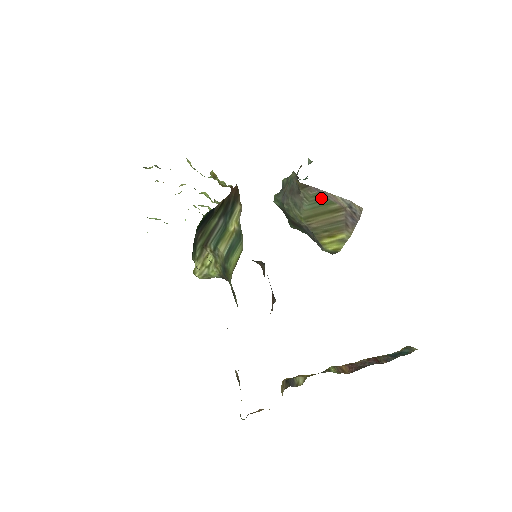
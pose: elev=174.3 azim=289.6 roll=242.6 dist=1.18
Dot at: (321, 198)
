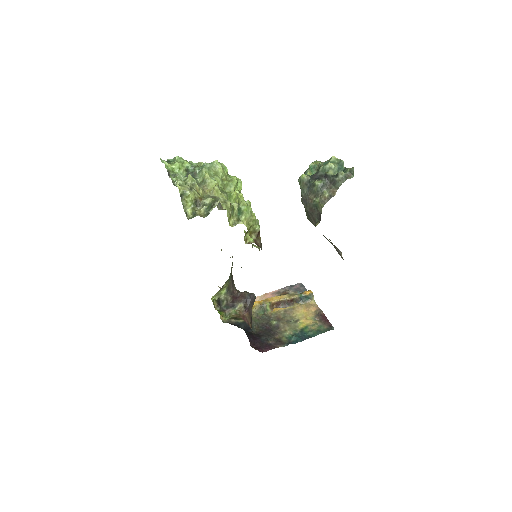
Dot at: (325, 237)
